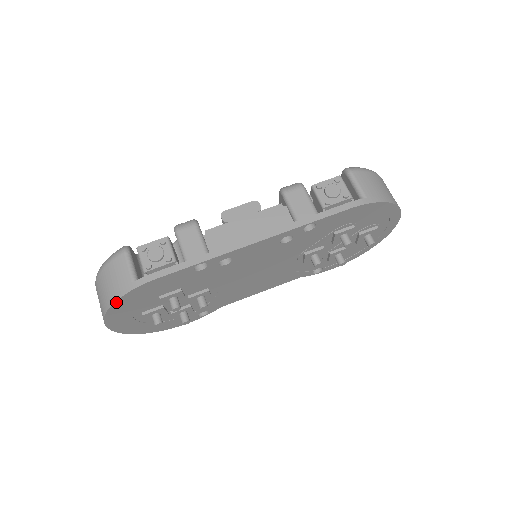
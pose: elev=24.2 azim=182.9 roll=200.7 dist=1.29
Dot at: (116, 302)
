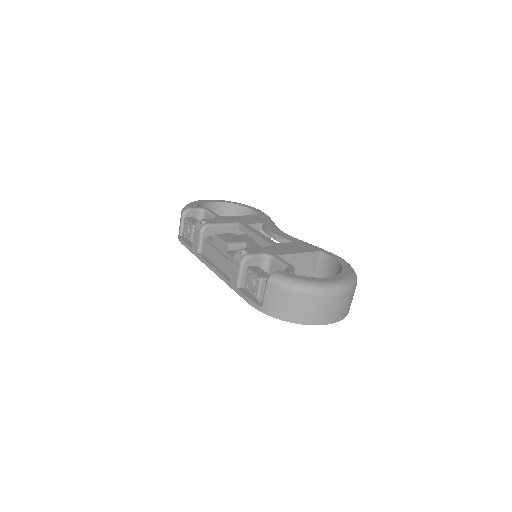
Dot at: occluded
